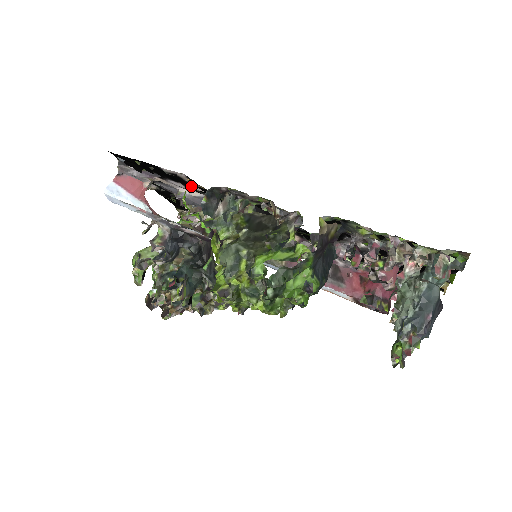
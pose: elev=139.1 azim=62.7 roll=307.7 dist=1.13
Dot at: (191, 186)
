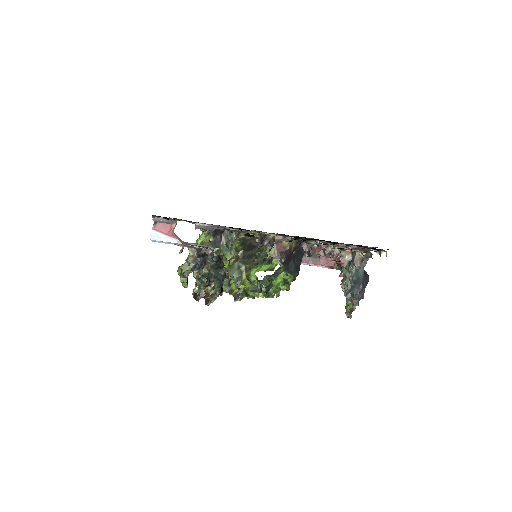
Dot at: occluded
